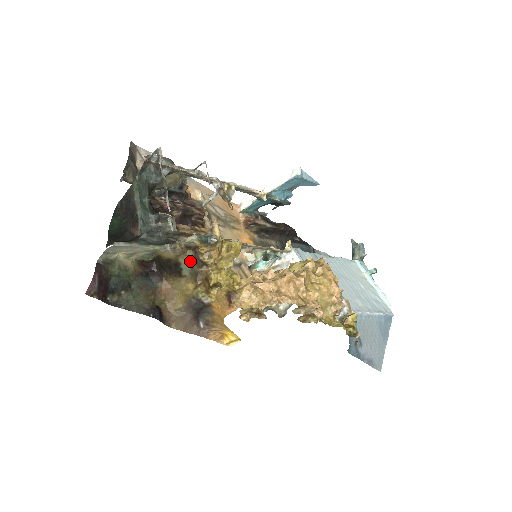
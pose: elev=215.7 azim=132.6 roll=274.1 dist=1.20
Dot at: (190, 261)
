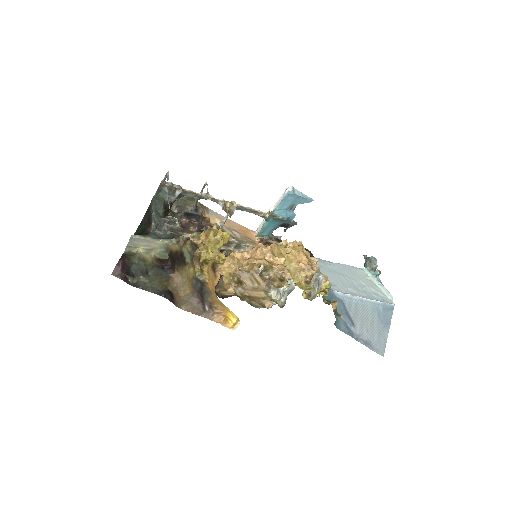
Dot at: (189, 248)
